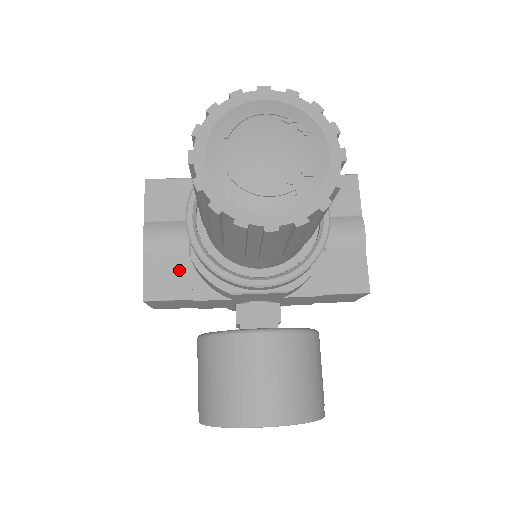
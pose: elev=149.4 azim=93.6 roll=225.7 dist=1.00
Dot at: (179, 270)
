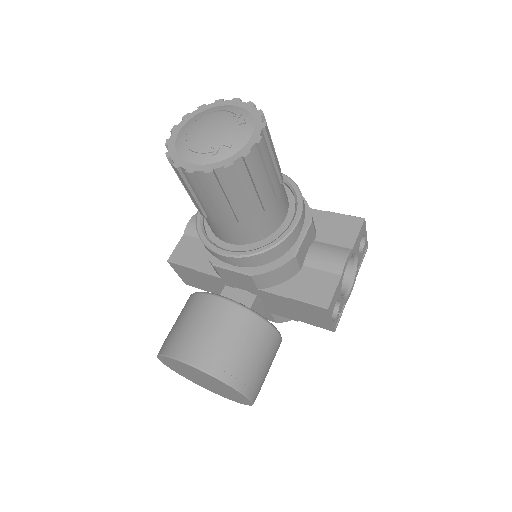
Dot at: (199, 249)
